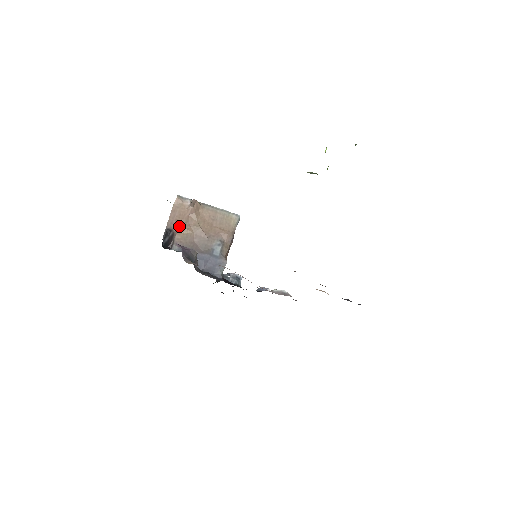
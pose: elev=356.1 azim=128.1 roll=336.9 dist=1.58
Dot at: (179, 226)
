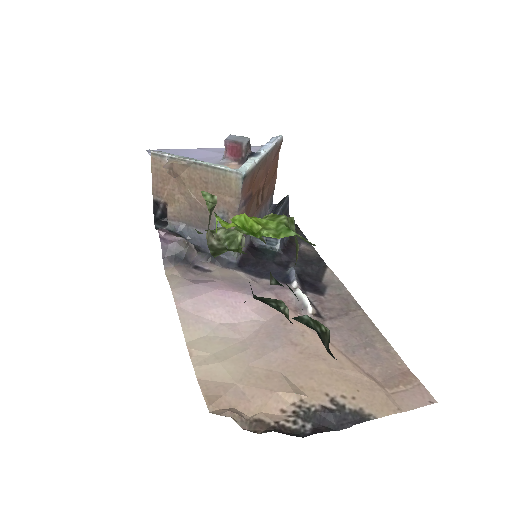
Dot at: (167, 195)
